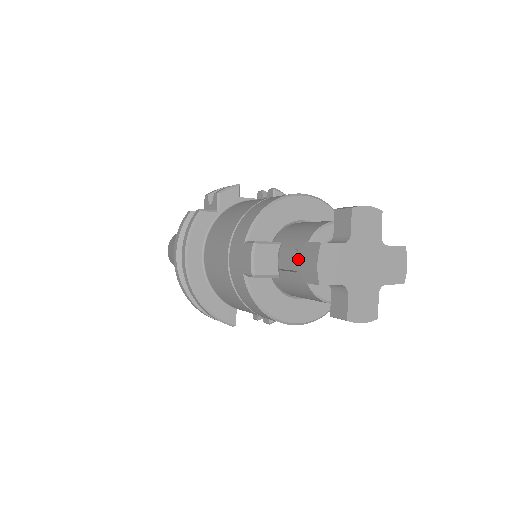
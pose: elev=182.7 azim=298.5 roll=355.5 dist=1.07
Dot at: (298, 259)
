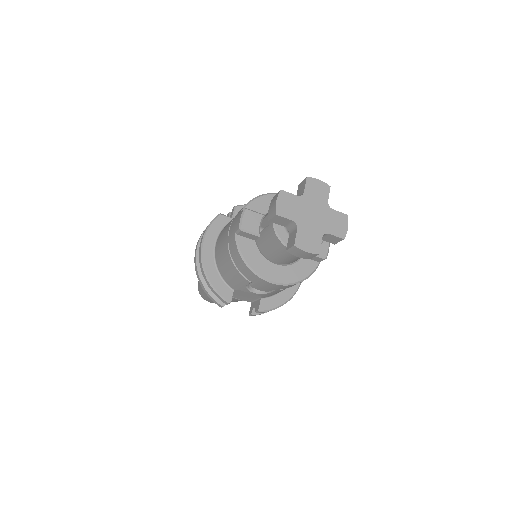
Dot at: occluded
